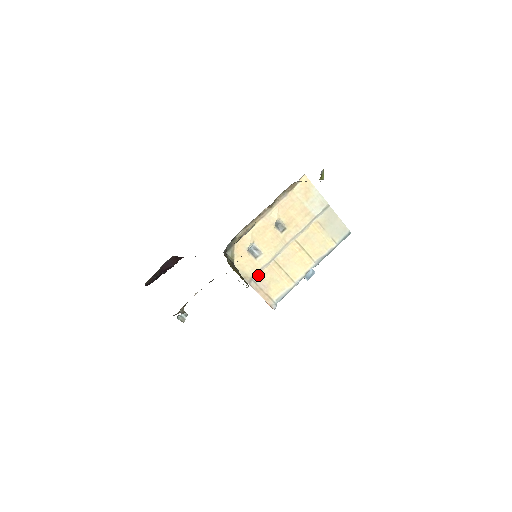
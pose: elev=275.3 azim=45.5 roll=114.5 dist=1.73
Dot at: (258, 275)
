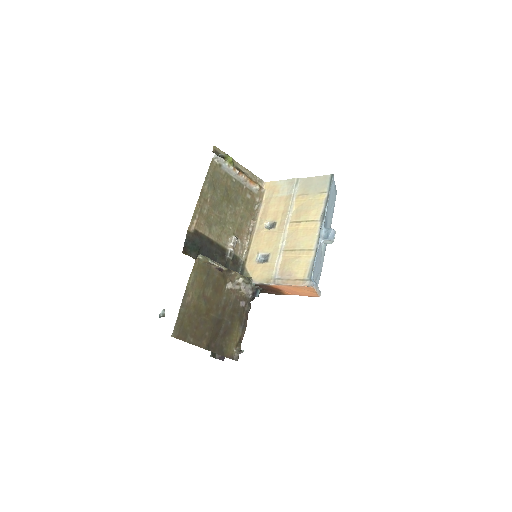
Dot at: (279, 272)
